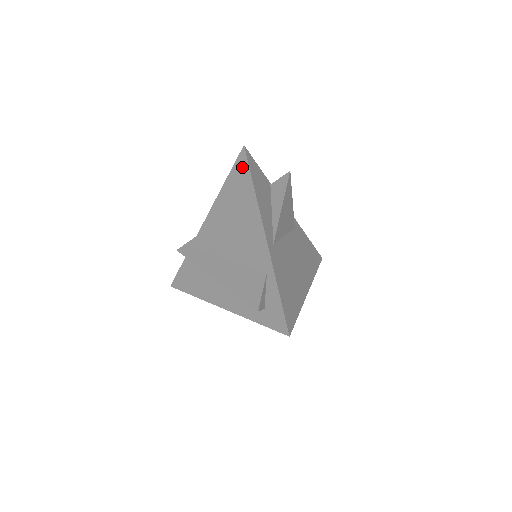
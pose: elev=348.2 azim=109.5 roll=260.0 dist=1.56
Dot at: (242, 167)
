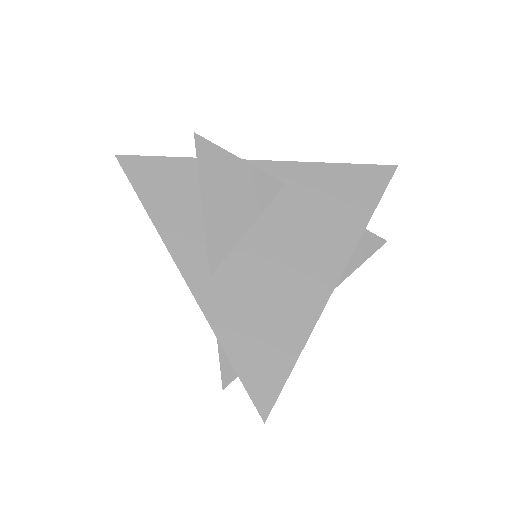
Dot at: occluded
